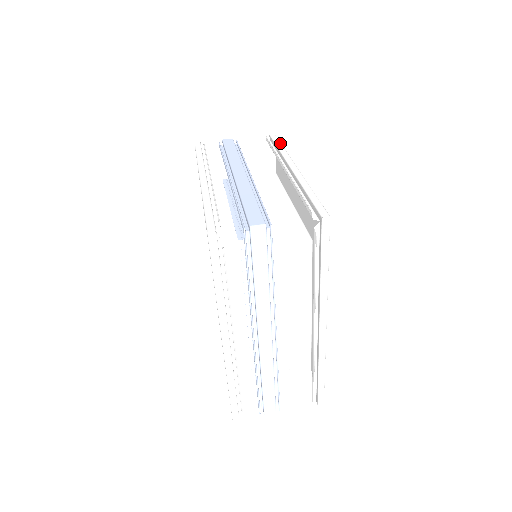
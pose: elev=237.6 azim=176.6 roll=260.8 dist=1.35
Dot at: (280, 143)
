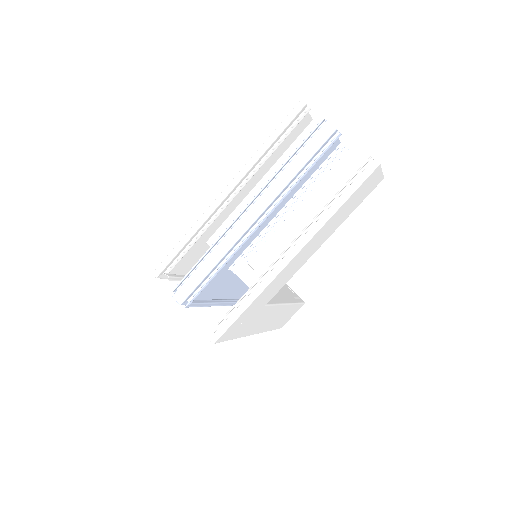
Dot at: (348, 195)
